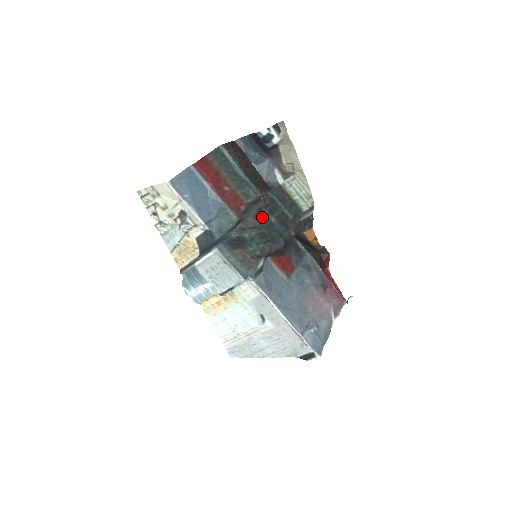
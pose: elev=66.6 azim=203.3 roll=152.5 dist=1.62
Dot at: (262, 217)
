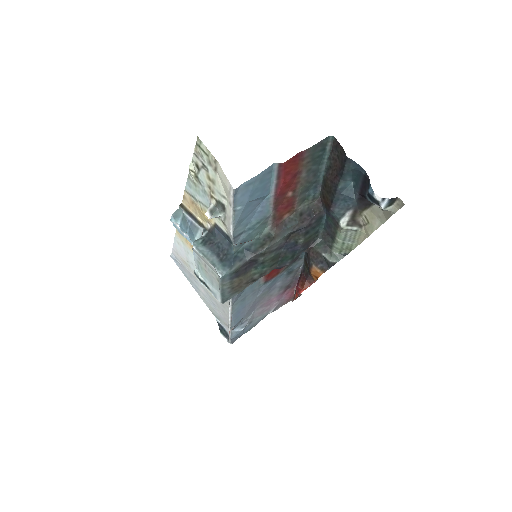
Dot at: (294, 235)
